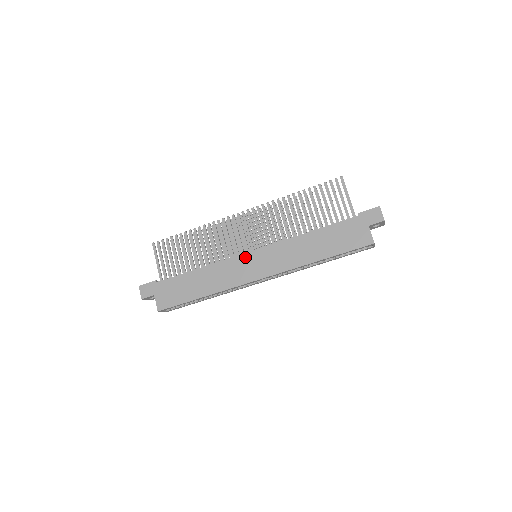
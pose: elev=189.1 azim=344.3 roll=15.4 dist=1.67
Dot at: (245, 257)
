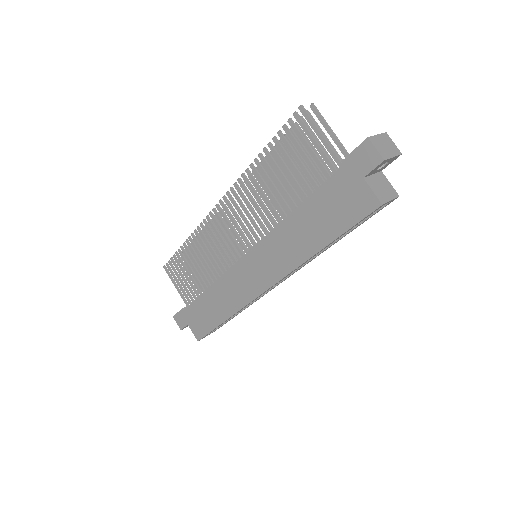
Dot at: (240, 266)
